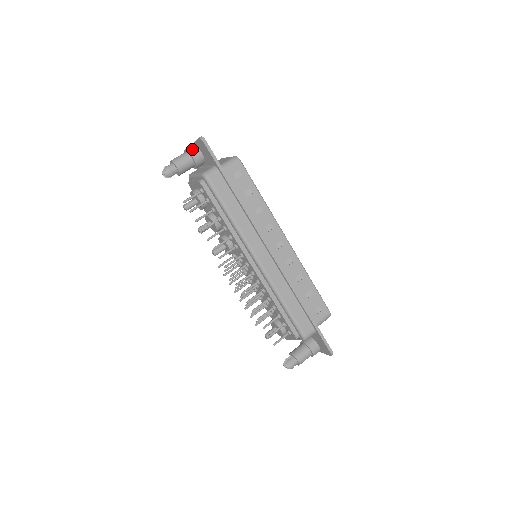
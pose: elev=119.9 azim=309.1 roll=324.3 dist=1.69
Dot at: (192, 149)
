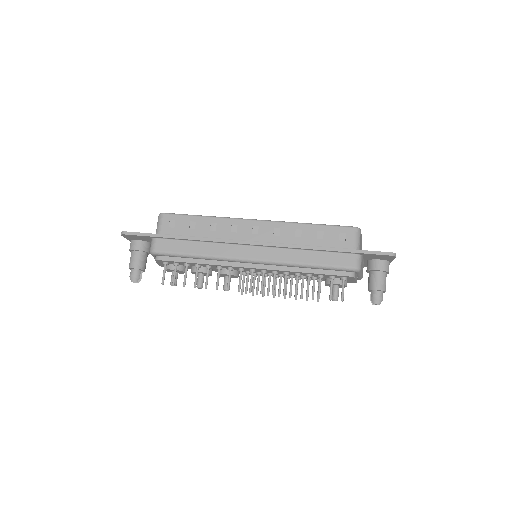
Dot at: (131, 245)
